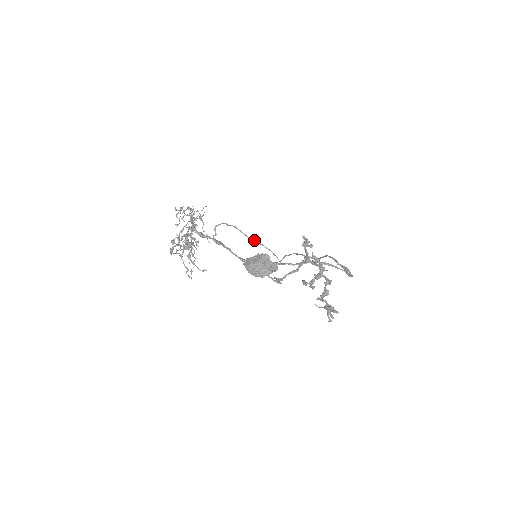
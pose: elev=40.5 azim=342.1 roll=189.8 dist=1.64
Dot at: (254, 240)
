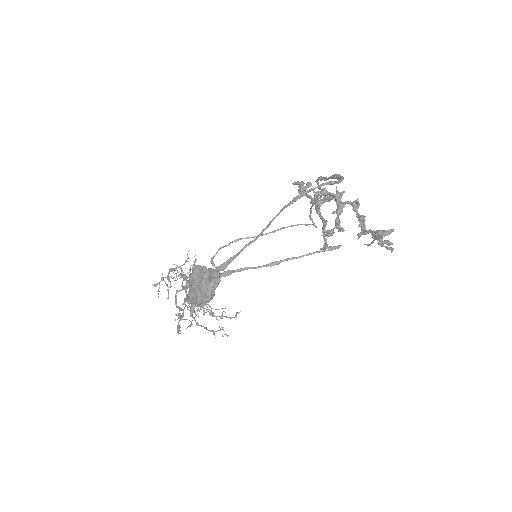
Dot at: (270, 232)
